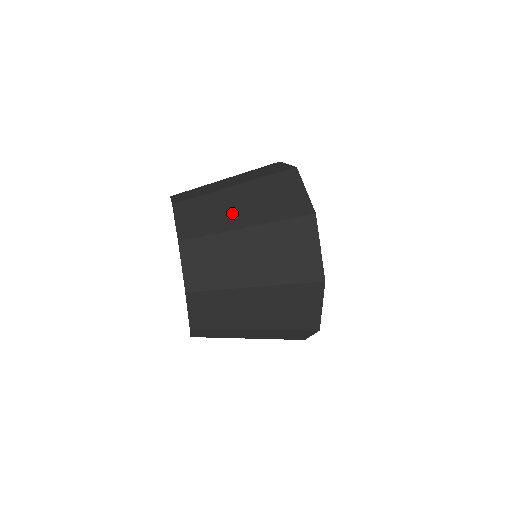
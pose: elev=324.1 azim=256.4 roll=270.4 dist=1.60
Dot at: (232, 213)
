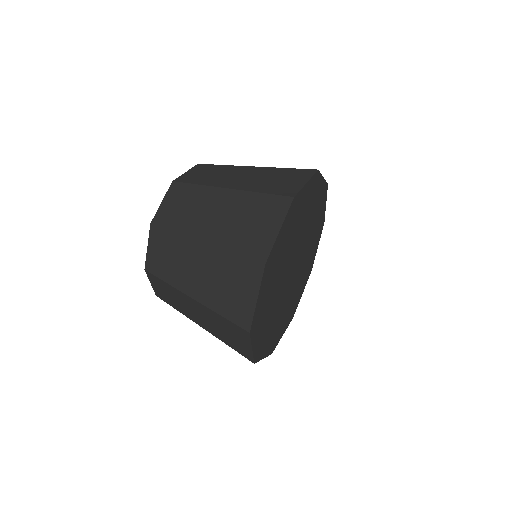
Dot at: (188, 274)
